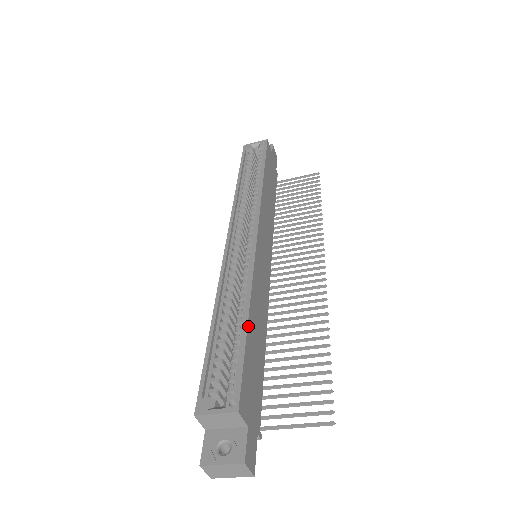
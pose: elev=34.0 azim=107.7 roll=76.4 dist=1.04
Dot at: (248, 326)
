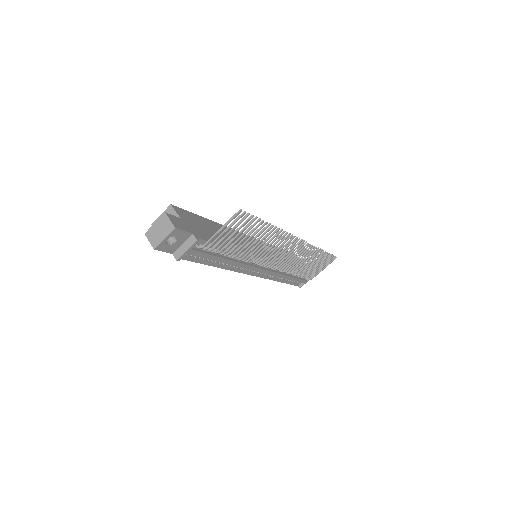
Dot at: (208, 220)
